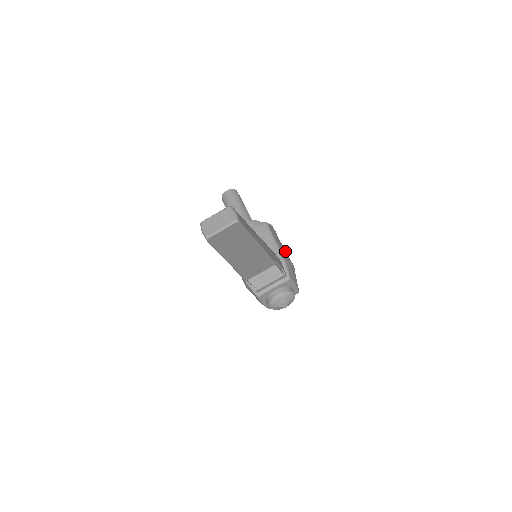
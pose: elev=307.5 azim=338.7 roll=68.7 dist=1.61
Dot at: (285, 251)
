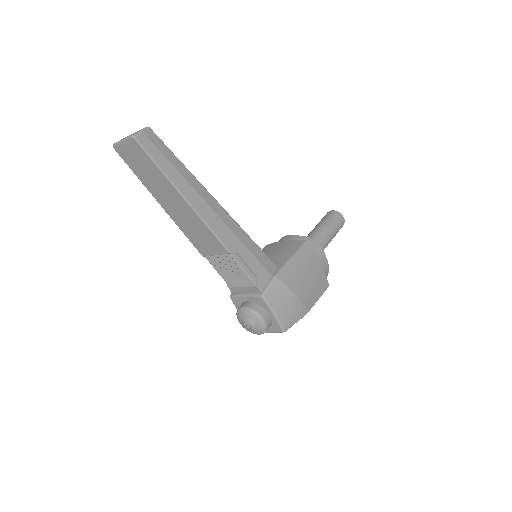
Dot at: (302, 279)
